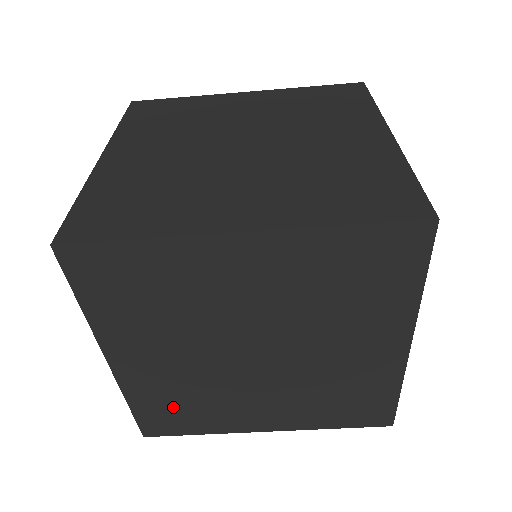
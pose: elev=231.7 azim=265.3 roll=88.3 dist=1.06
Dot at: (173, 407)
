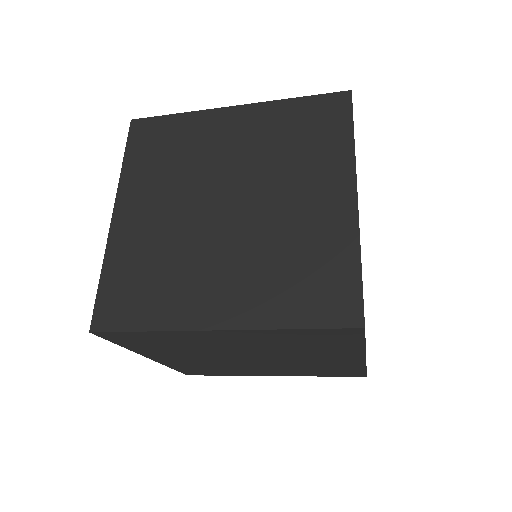
Dot at: (202, 369)
